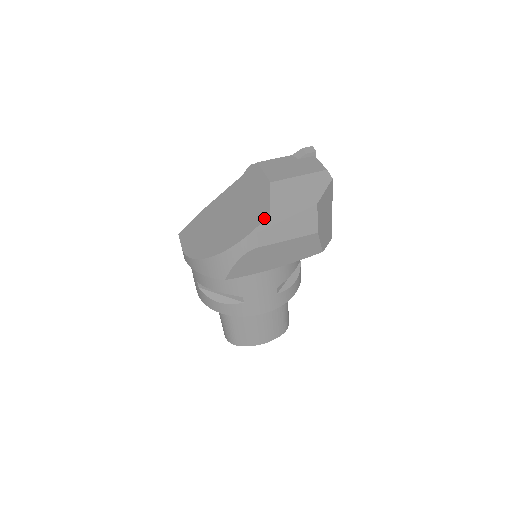
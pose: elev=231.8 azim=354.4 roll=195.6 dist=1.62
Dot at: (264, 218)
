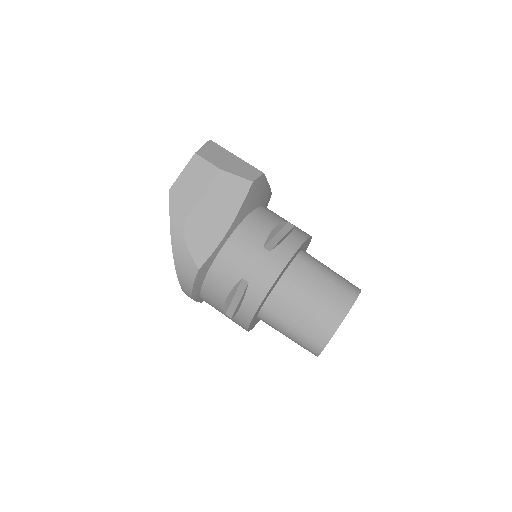
Dot at: (169, 196)
